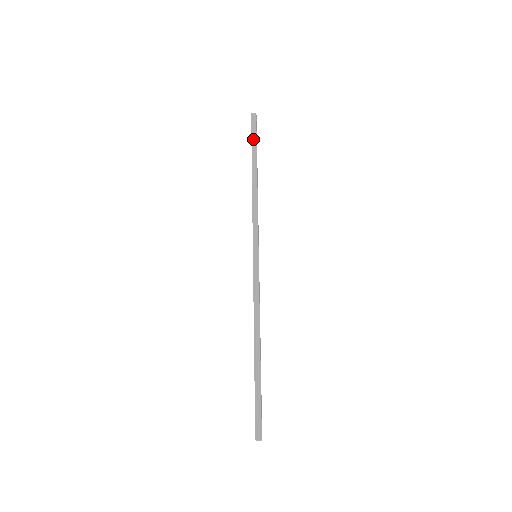
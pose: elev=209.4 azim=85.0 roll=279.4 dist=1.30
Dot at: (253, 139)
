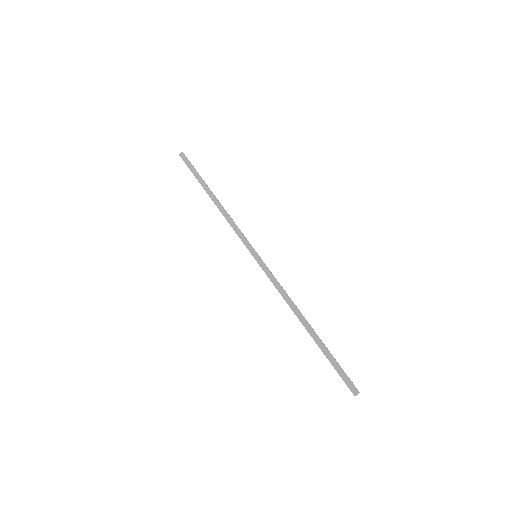
Dot at: (193, 172)
